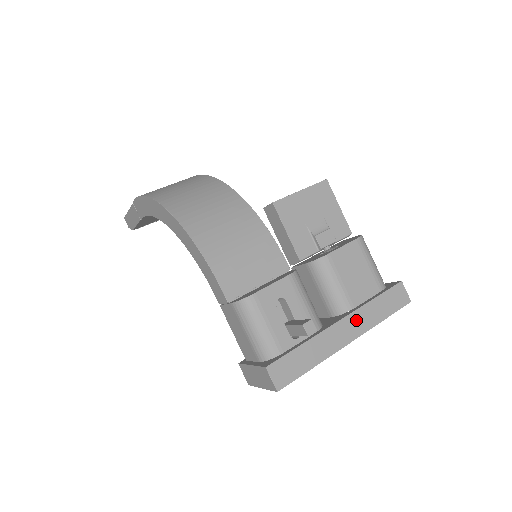
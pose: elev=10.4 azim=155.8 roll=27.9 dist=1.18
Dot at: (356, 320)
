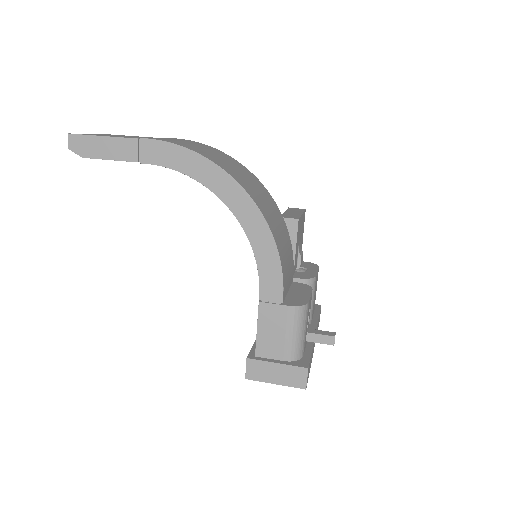
Dot at: occluded
